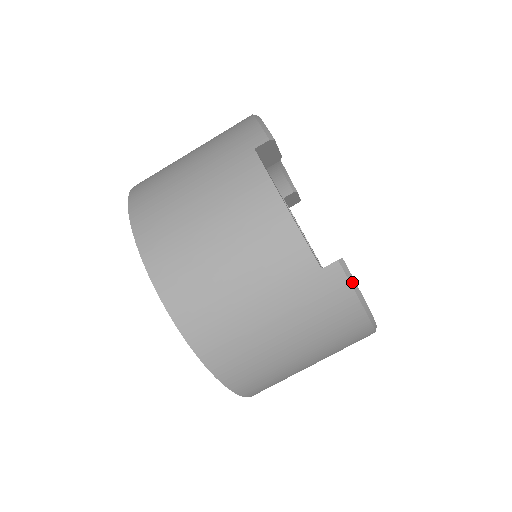
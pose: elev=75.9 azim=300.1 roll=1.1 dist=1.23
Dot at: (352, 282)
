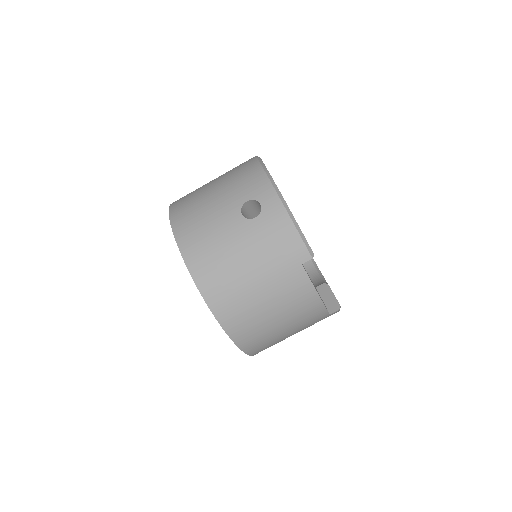
Dot at: occluded
